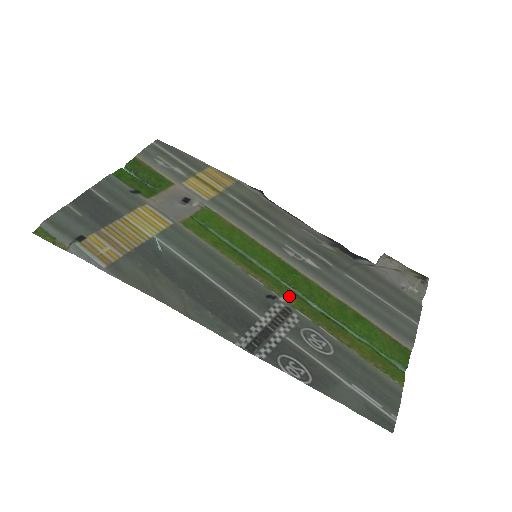
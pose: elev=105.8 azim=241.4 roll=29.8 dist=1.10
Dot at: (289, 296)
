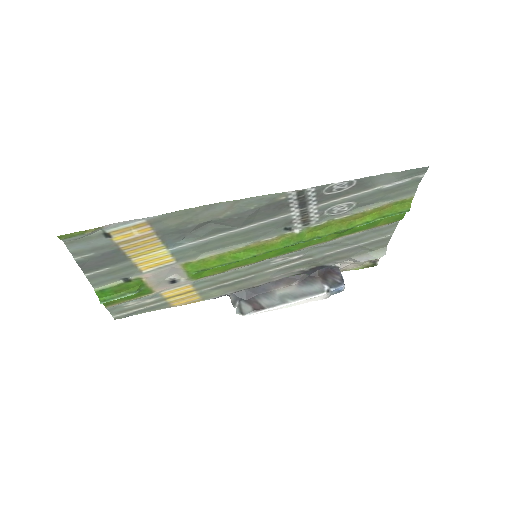
Dot at: (300, 236)
